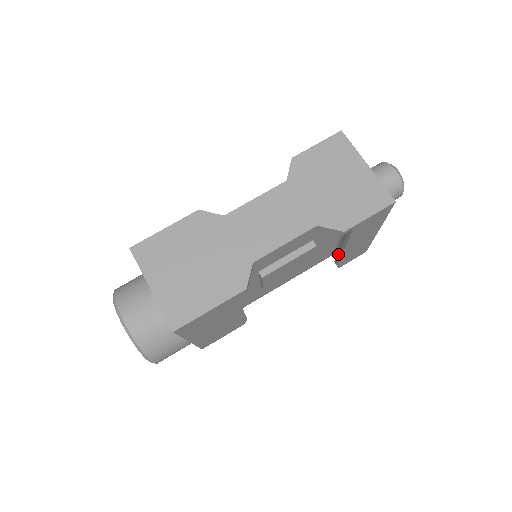
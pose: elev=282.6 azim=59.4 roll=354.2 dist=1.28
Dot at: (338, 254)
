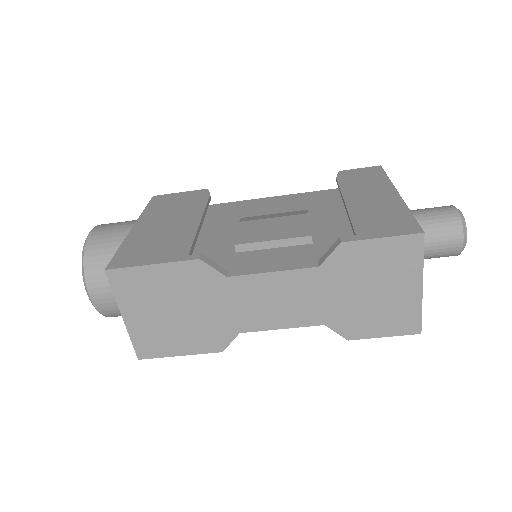
Dot at: occluded
